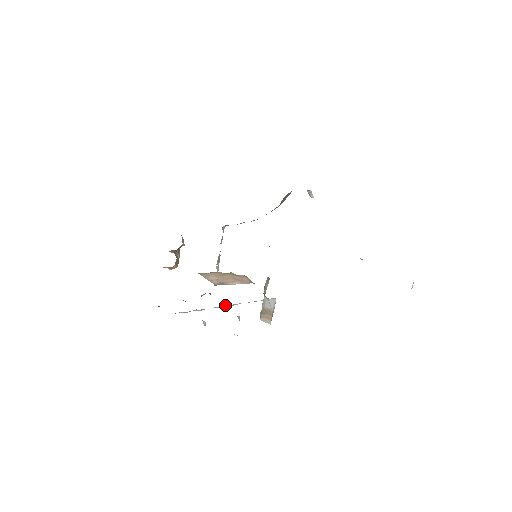
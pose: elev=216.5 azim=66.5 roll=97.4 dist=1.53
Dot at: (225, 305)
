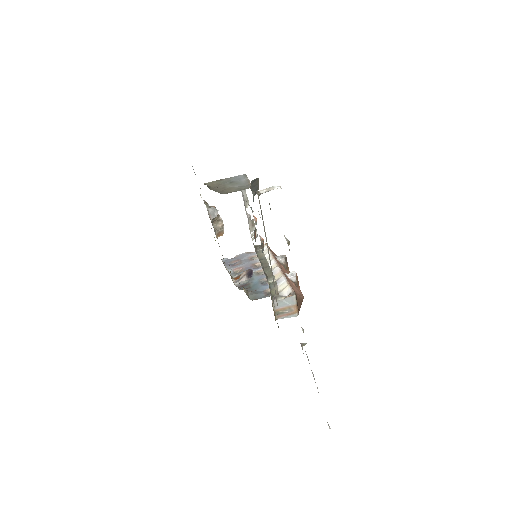
Dot at: (273, 271)
